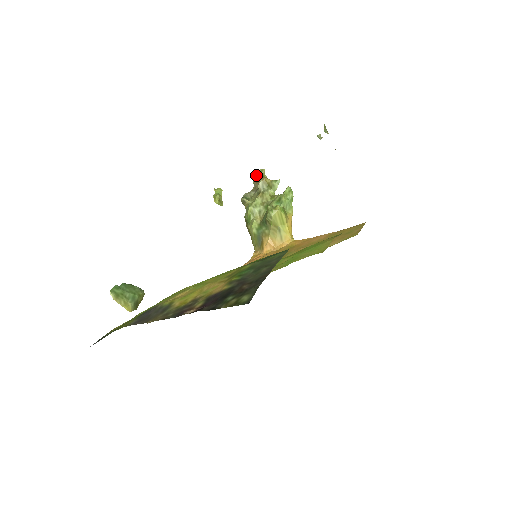
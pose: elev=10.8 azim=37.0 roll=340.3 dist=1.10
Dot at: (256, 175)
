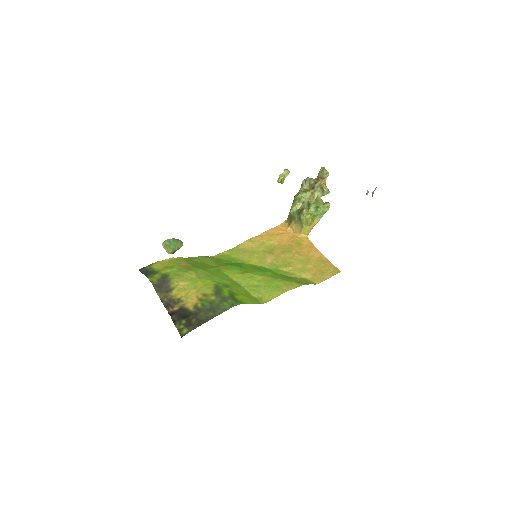
Dot at: (322, 173)
